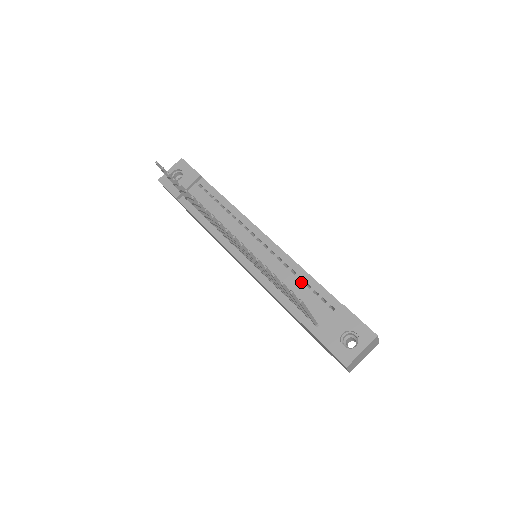
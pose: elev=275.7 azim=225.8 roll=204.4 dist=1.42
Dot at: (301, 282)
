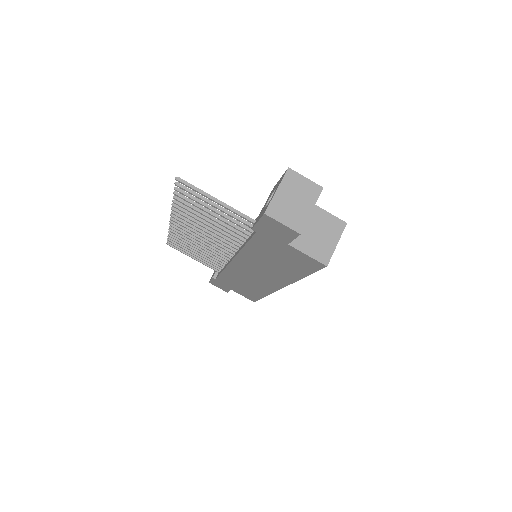
Dot at: occluded
